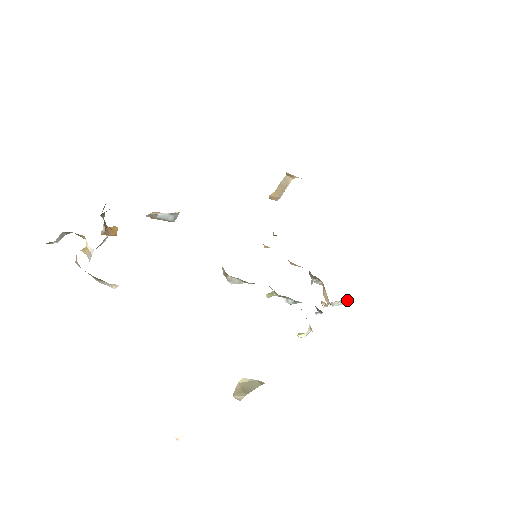
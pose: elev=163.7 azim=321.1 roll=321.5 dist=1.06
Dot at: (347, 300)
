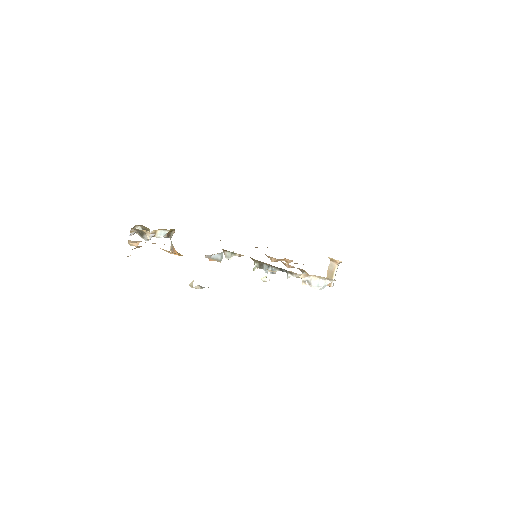
Dot at: (325, 281)
